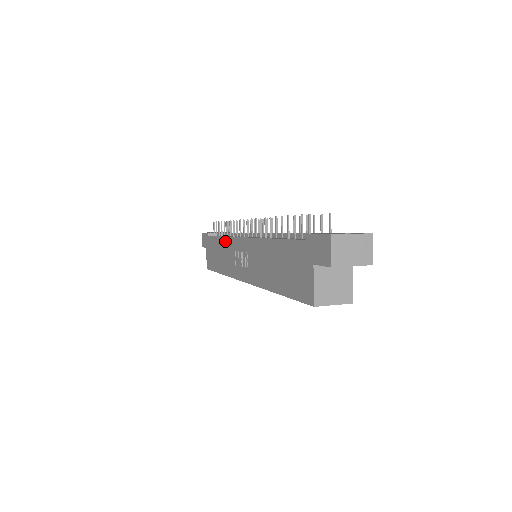
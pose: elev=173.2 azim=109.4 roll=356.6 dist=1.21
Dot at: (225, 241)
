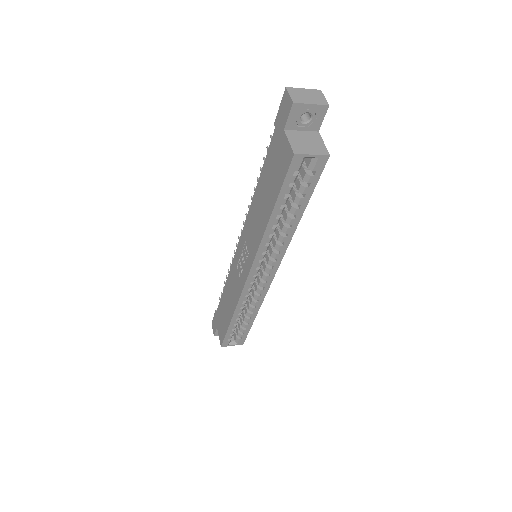
Dot at: (229, 278)
